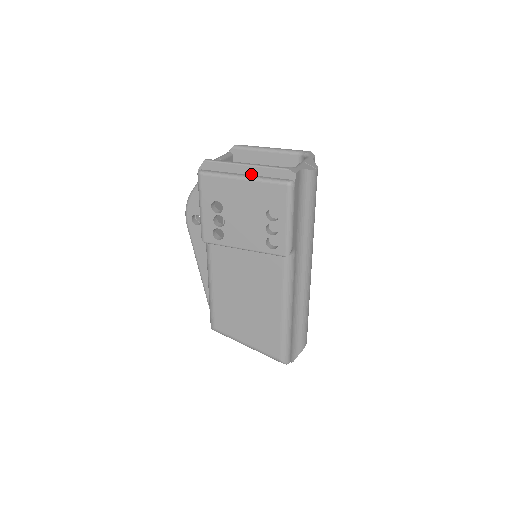
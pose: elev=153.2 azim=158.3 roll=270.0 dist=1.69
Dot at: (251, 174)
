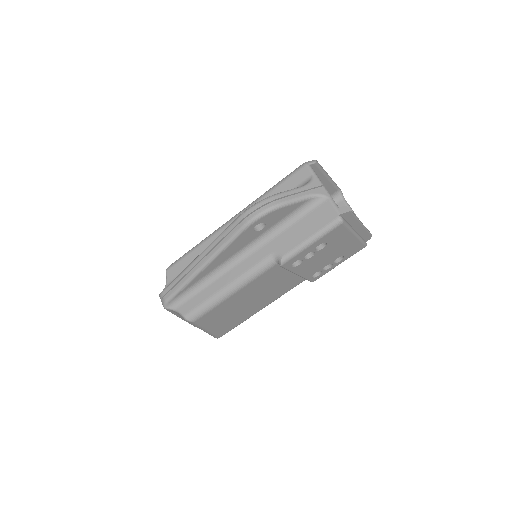
Dot at: (357, 231)
